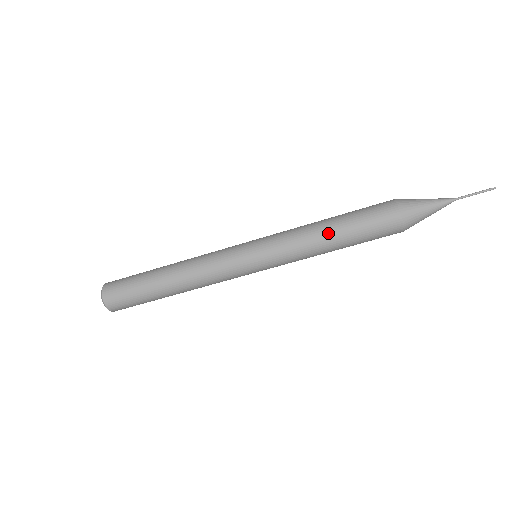
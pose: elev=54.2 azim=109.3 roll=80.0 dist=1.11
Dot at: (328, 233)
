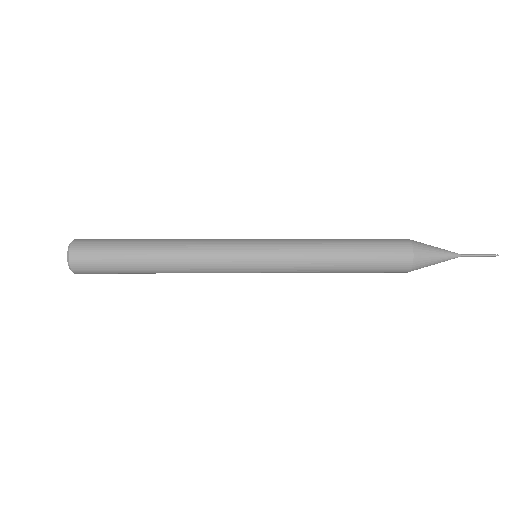
Dot at: (339, 268)
